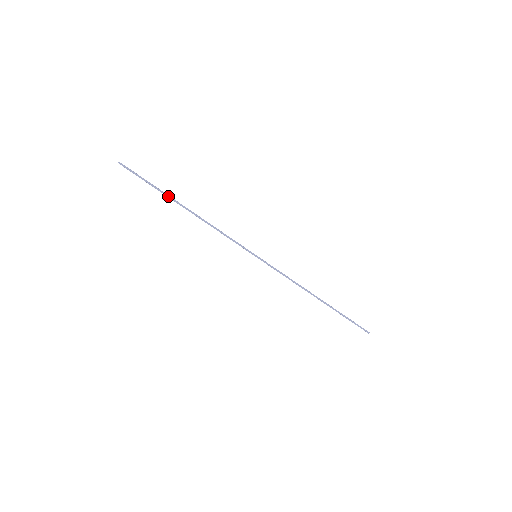
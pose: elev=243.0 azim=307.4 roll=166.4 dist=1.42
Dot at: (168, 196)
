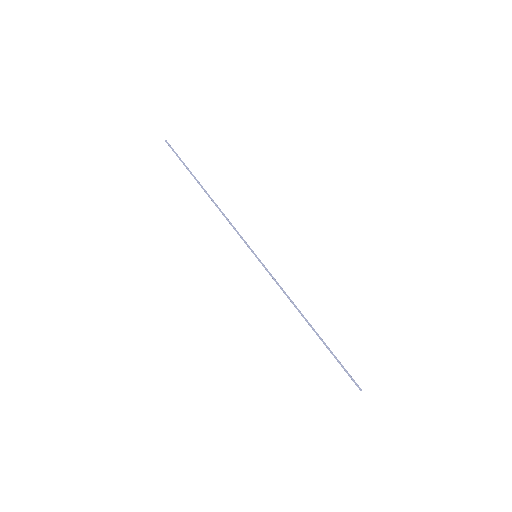
Dot at: (195, 177)
